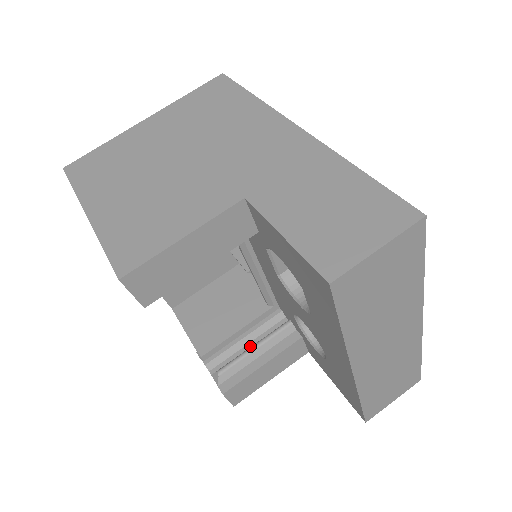
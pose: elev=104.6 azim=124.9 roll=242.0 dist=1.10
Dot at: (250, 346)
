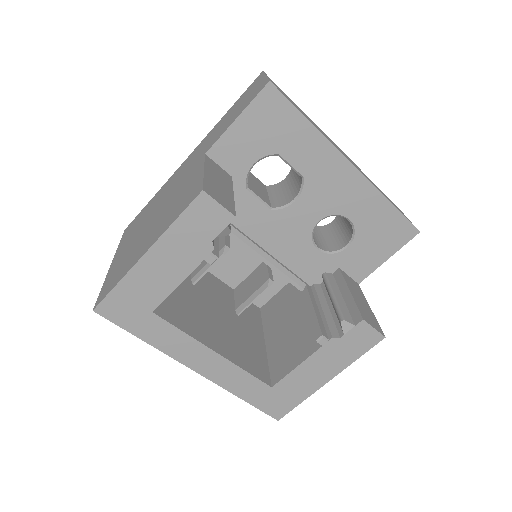
Dot at: (332, 306)
